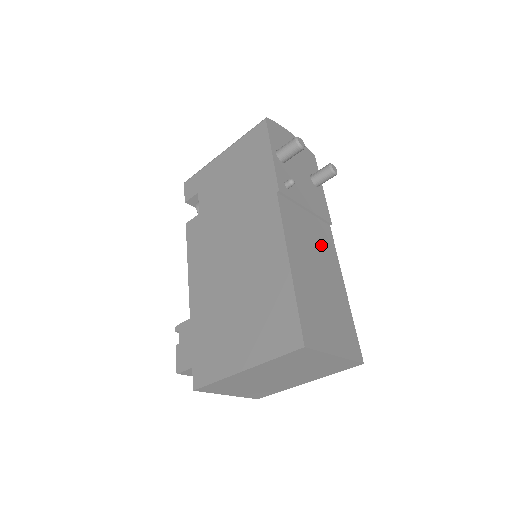
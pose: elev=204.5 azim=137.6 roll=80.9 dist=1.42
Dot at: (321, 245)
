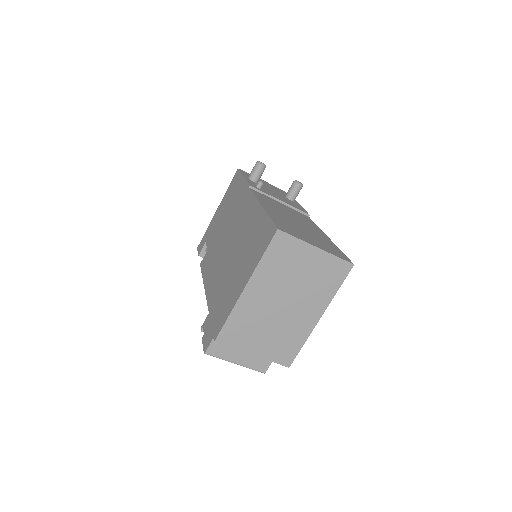
Dot at: (298, 216)
